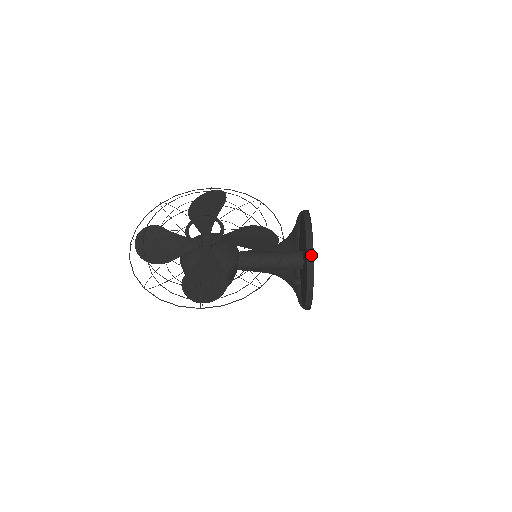
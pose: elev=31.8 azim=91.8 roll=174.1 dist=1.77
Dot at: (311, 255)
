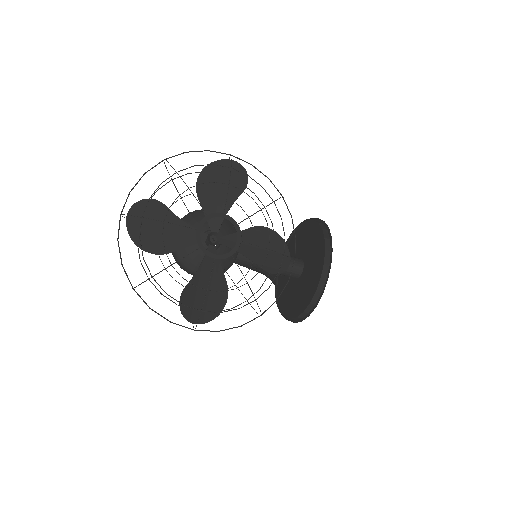
Dot at: (319, 294)
